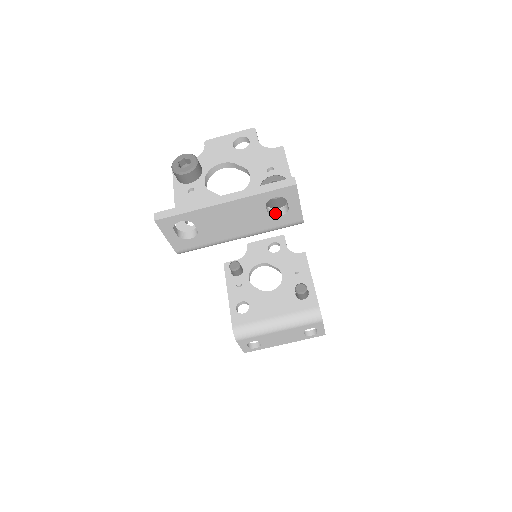
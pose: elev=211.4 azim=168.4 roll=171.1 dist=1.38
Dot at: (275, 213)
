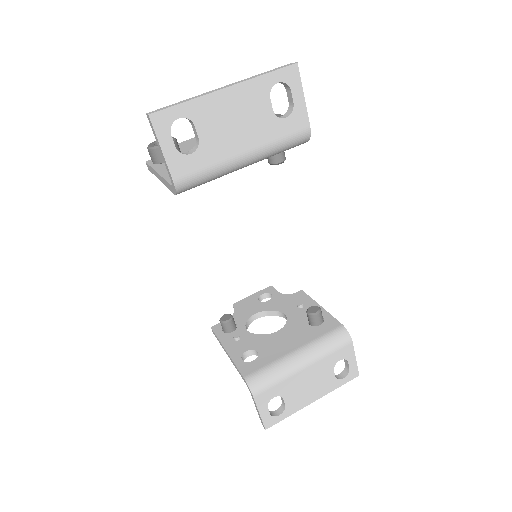
Dot at: (279, 117)
